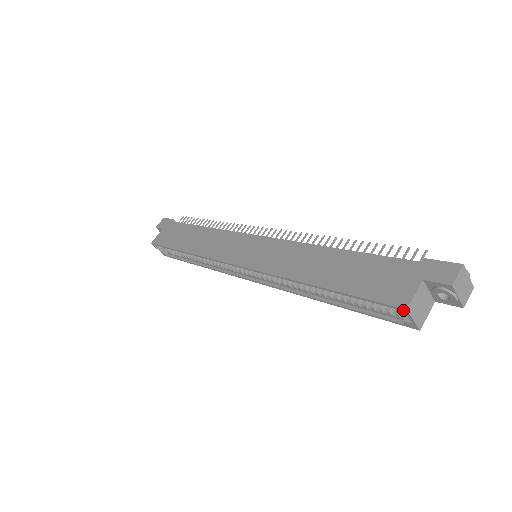
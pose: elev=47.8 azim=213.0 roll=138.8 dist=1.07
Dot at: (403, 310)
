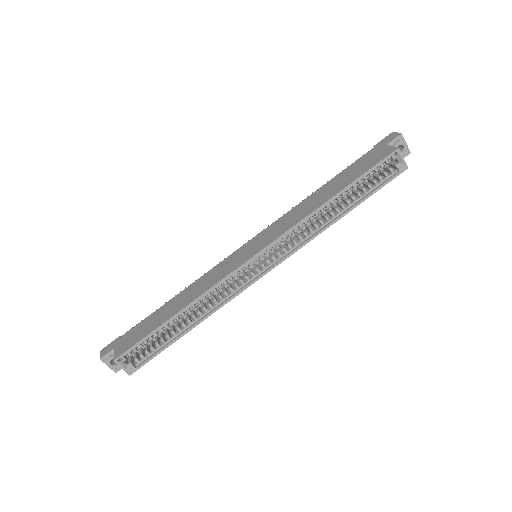
Dot at: (397, 151)
